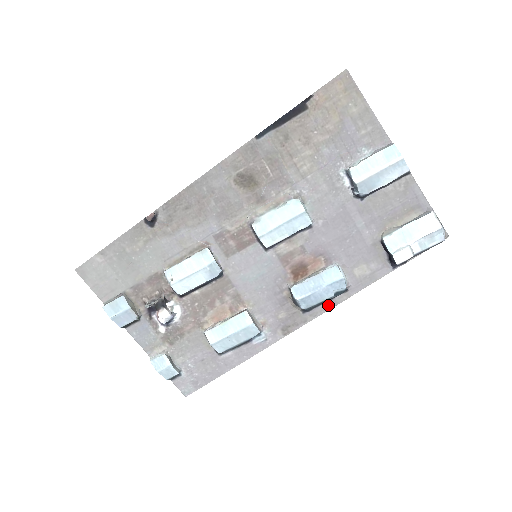
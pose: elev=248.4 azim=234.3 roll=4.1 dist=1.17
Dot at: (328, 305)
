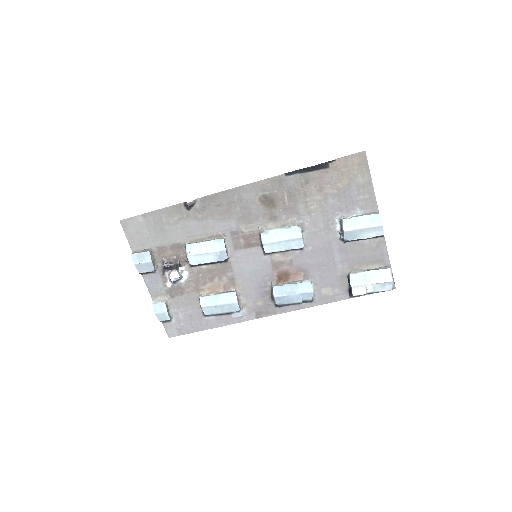
Dot at: (295, 307)
